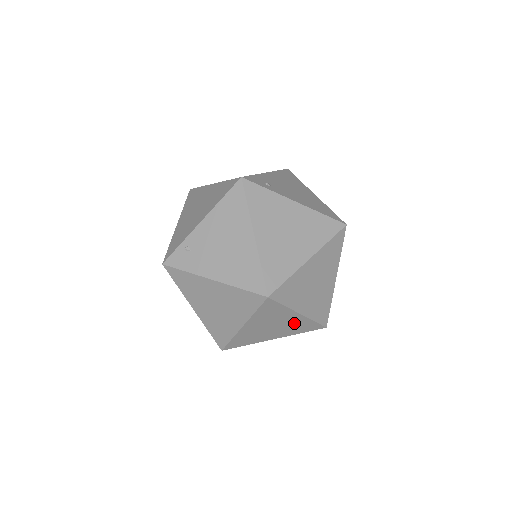
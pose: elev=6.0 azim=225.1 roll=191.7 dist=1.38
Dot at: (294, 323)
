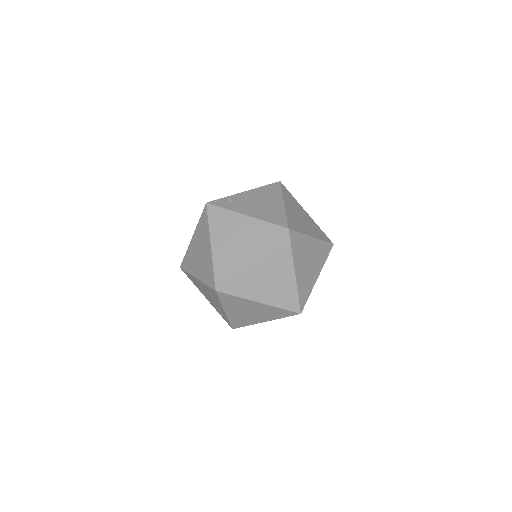
Dot at: (284, 286)
